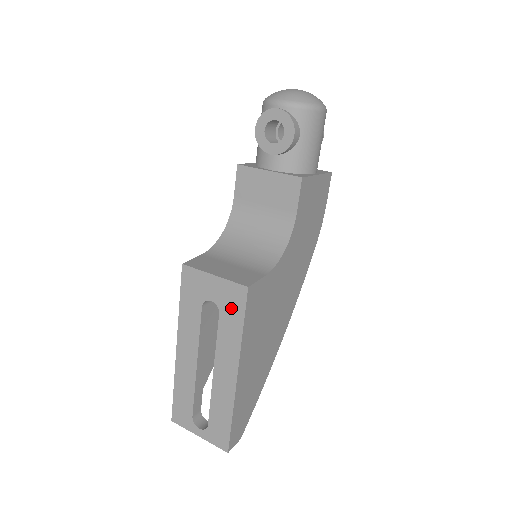
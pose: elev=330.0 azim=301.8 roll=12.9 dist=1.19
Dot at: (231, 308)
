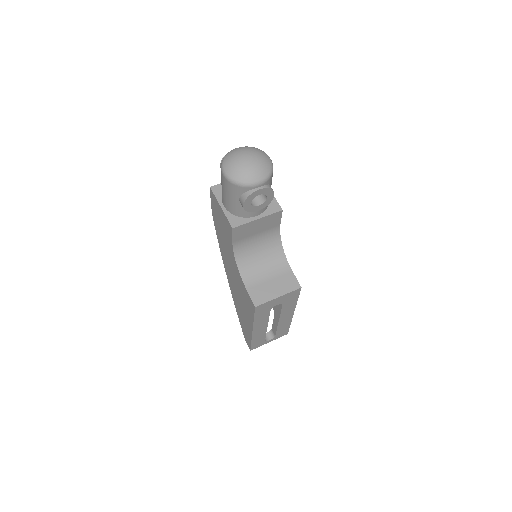
Dot at: (290, 299)
